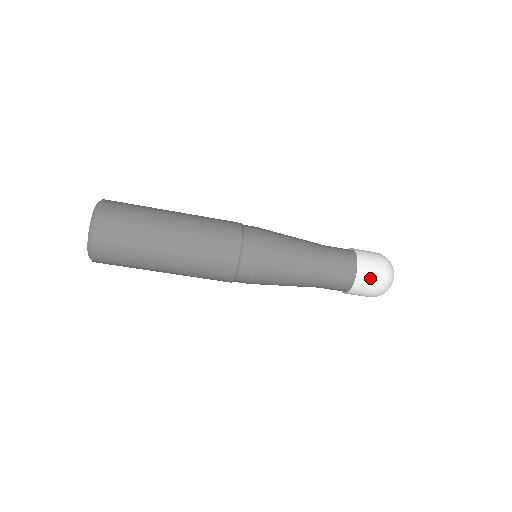
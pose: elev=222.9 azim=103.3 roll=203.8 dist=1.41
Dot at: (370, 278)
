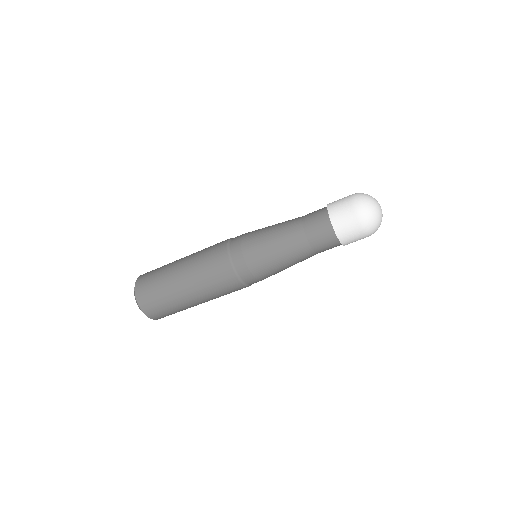
Dot at: (344, 214)
